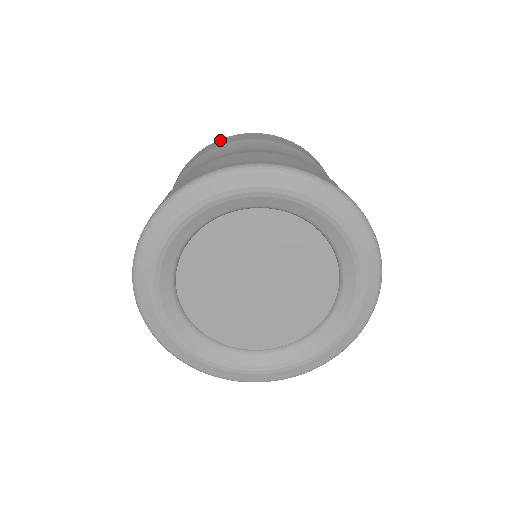
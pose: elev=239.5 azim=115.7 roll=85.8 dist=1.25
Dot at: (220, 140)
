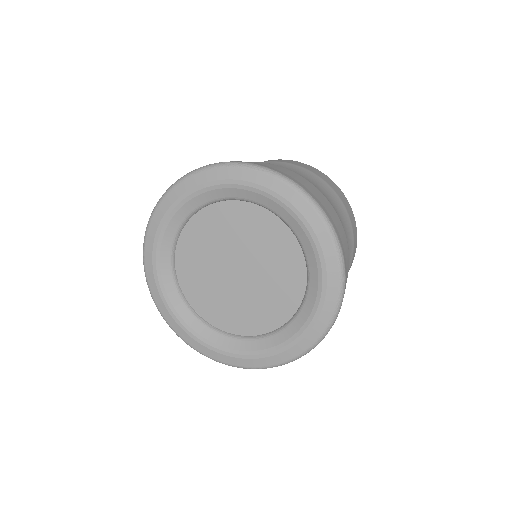
Dot at: (327, 176)
